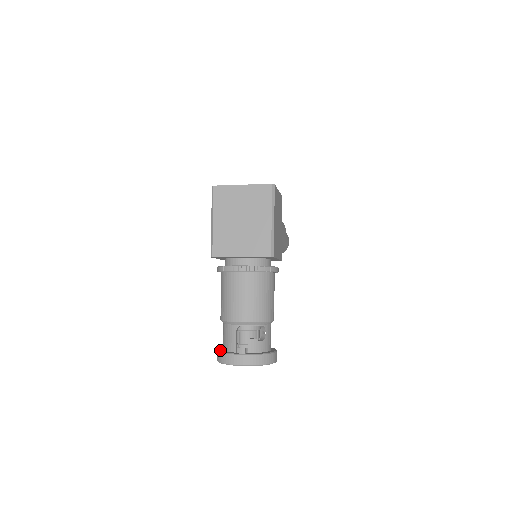
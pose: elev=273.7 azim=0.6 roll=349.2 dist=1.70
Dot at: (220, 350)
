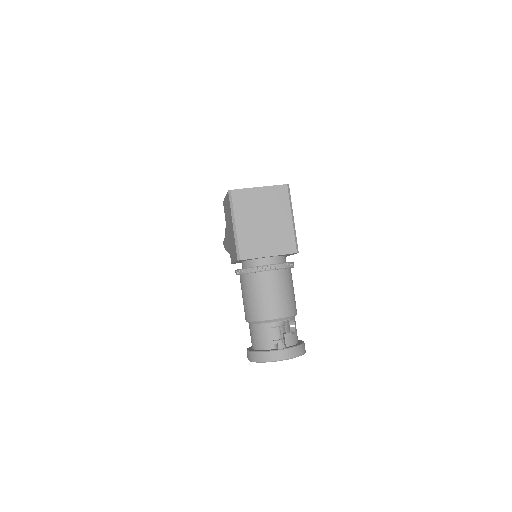
Dot at: (254, 350)
